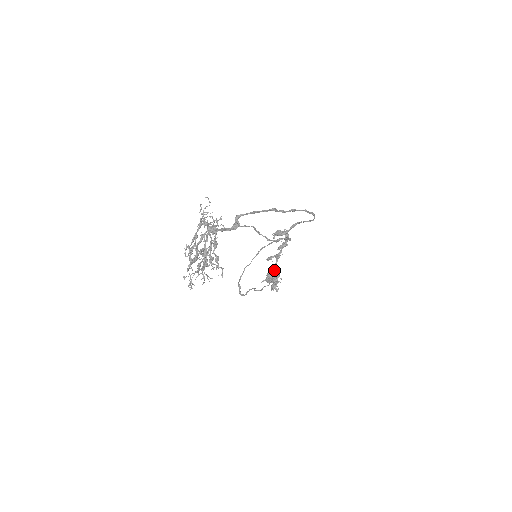
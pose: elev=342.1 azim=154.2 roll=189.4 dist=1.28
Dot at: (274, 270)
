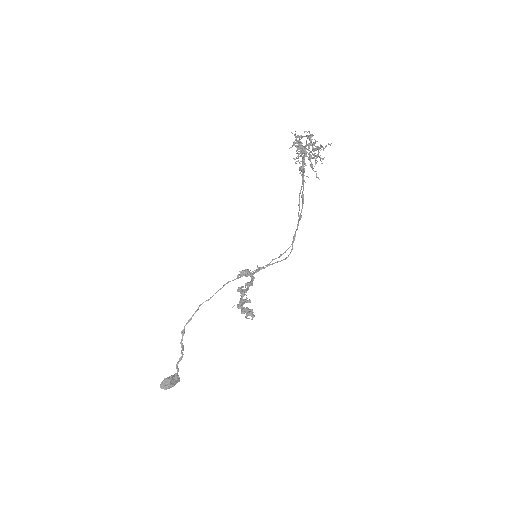
Dot at: (241, 305)
